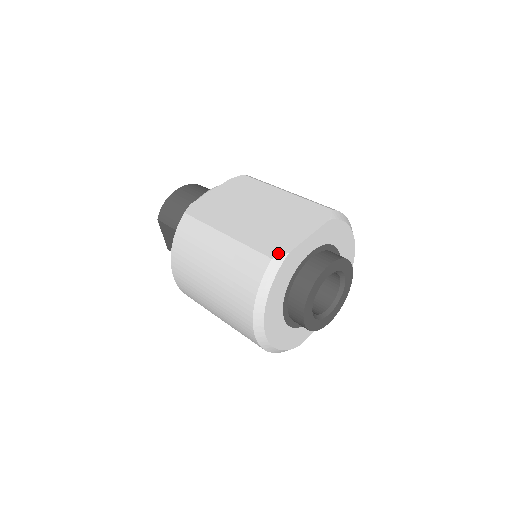
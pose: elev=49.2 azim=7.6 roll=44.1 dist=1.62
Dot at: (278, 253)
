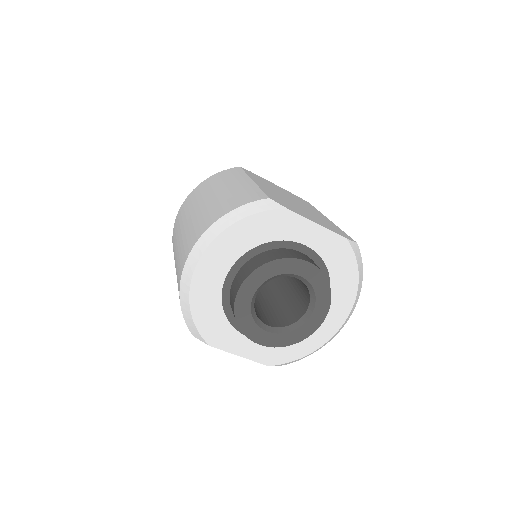
Dot at: (279, 202)
